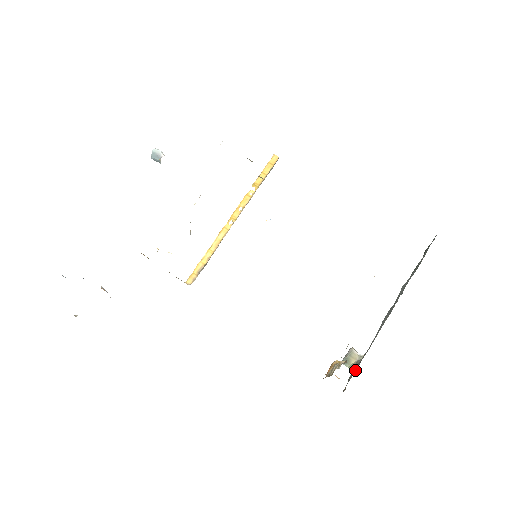
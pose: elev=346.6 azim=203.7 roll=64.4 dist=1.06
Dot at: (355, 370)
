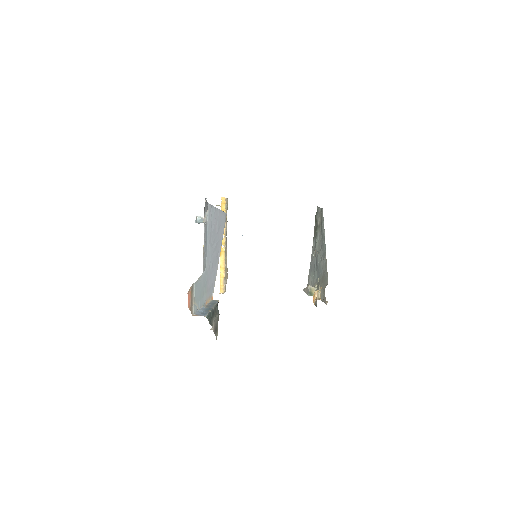
Dot at: (323, 292)
